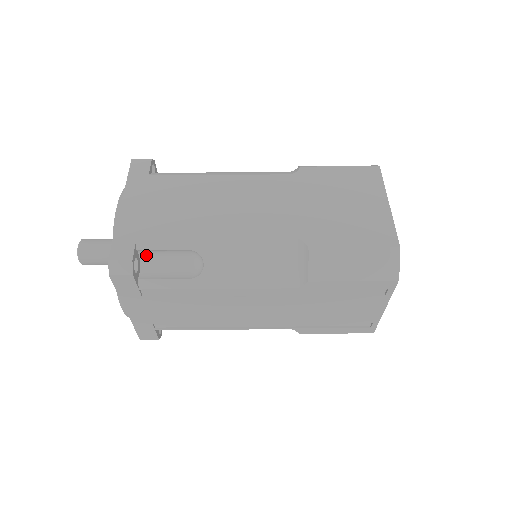
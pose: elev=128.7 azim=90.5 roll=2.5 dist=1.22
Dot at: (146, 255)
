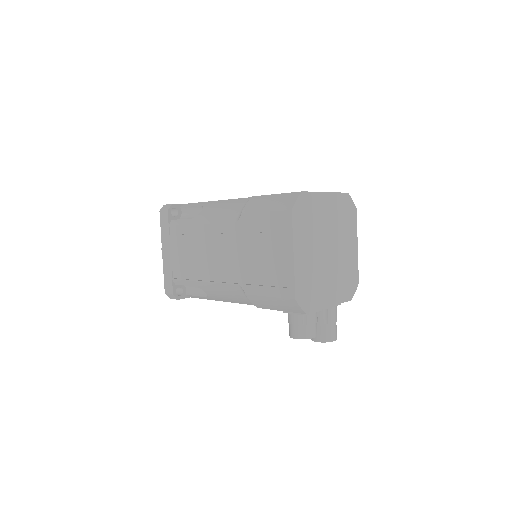
Dot at: (184, 214)
